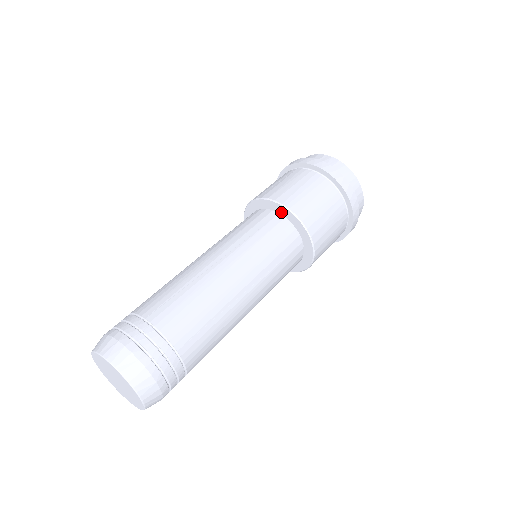
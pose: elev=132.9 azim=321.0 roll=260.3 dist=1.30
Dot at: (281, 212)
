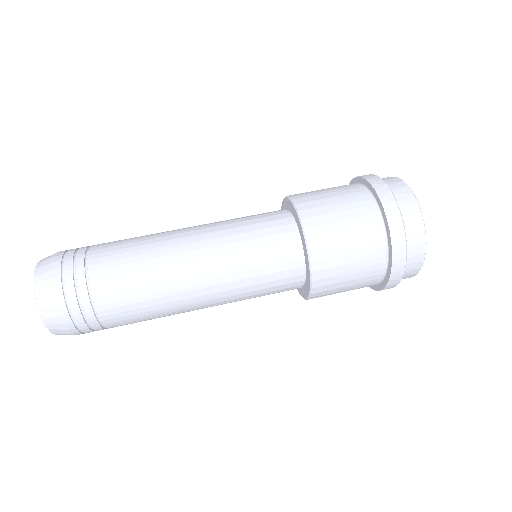
Dot at: (289, 208)
